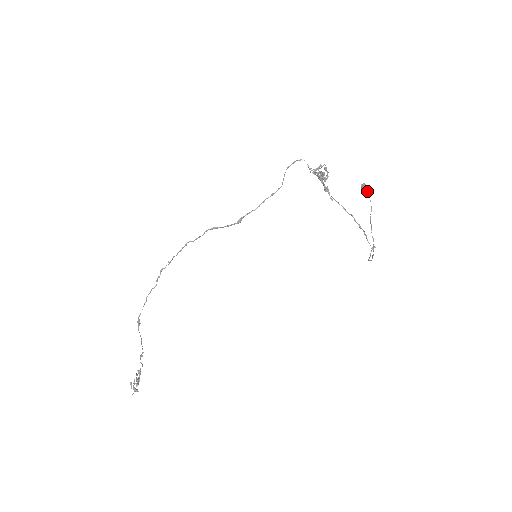
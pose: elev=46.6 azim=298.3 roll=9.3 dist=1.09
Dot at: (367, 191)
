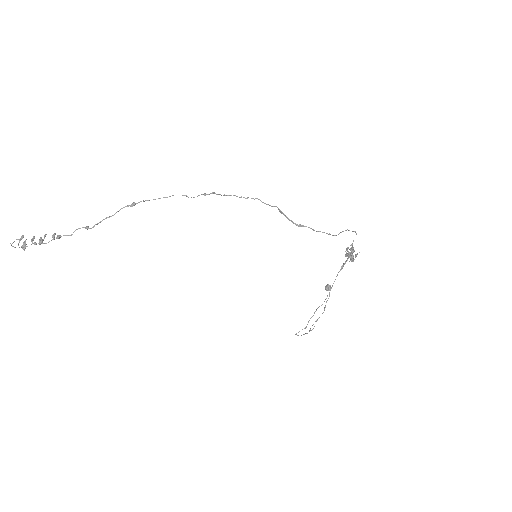
Dot at: (329, 292)
